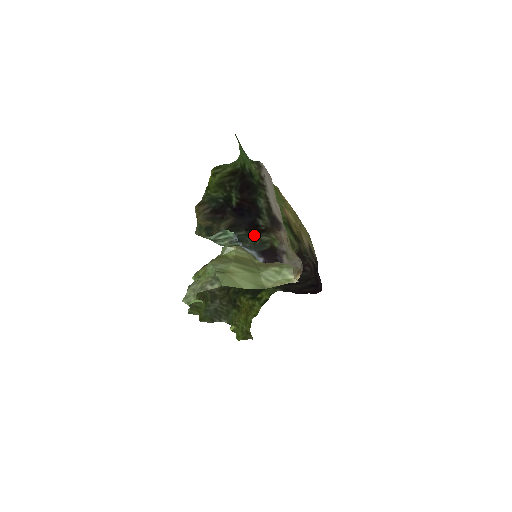
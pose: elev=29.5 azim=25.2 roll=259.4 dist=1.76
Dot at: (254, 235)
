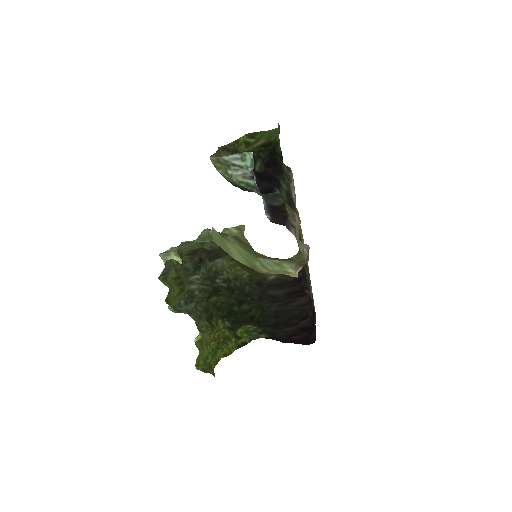
Dot at: occluded
